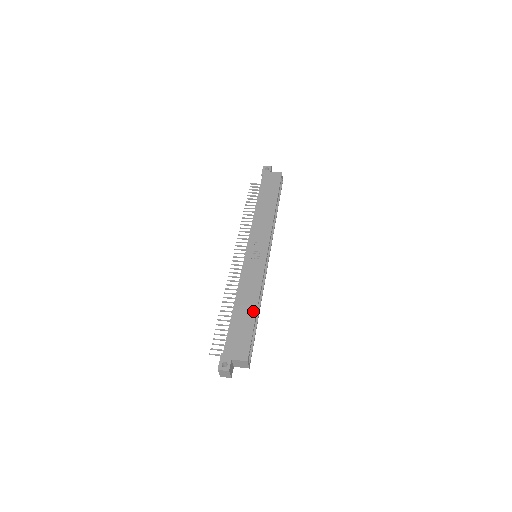
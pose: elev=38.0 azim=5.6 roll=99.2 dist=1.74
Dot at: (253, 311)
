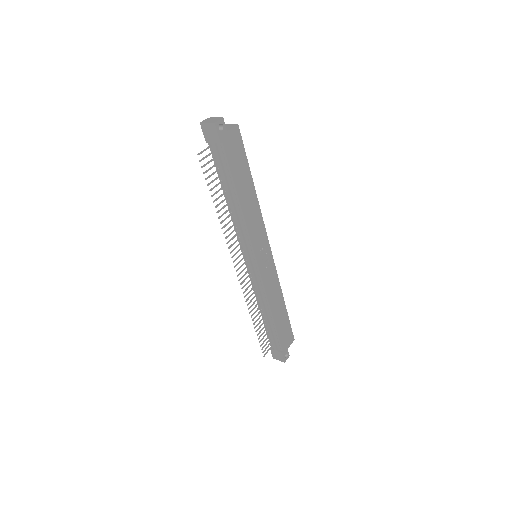
Dot at: (284, 308)
